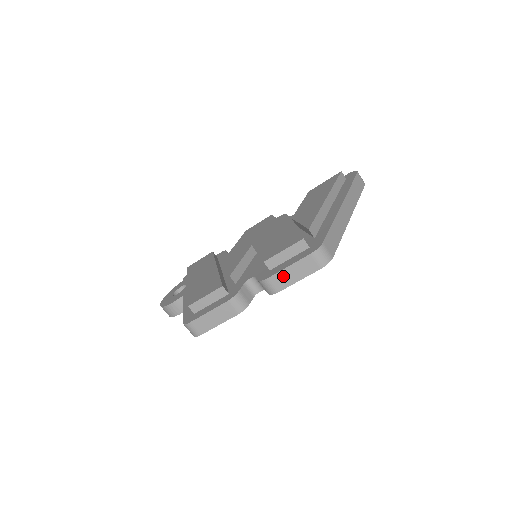
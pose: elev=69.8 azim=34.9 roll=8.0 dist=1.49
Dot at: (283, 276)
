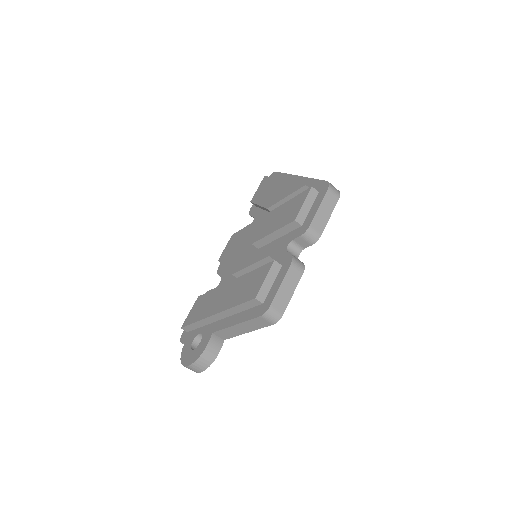
Dot at: (319, 218)
